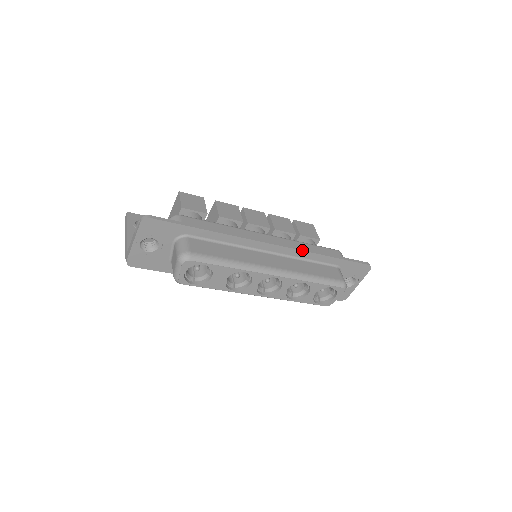
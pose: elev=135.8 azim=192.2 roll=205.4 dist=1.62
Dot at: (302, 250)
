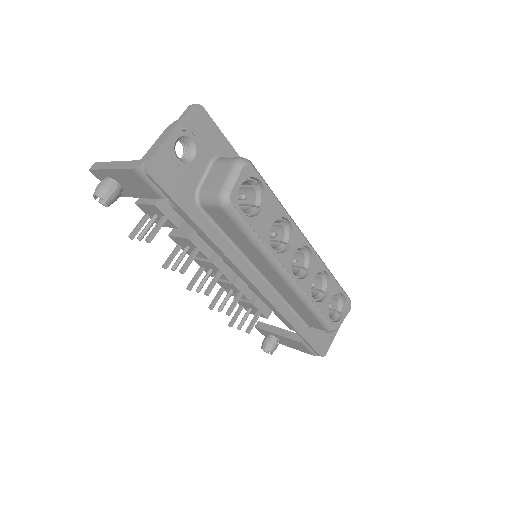
Dot at: occluded
